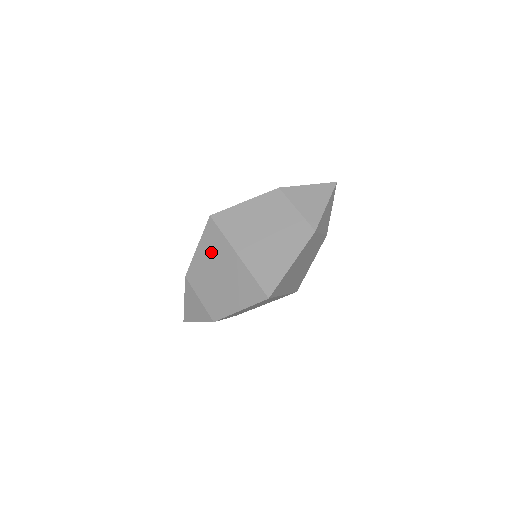
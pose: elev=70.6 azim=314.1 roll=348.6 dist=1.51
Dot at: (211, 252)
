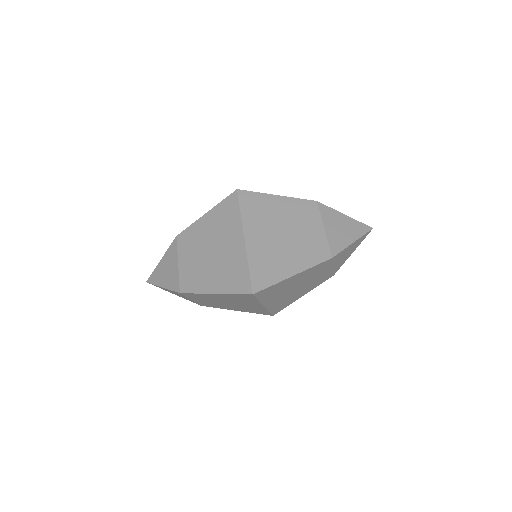
Dot at: (218, 224)
